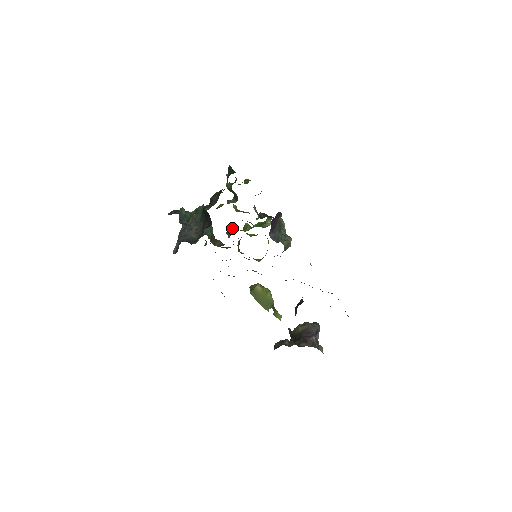
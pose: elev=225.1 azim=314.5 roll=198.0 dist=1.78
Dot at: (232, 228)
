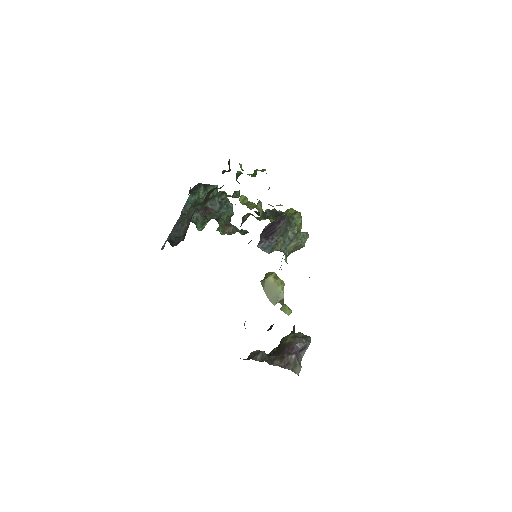
Dot at: (246, 216)
